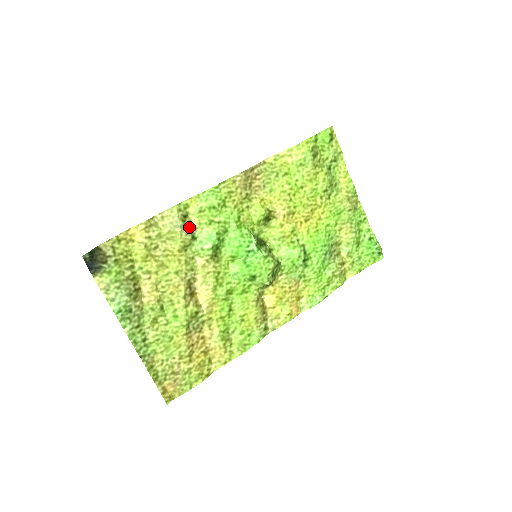
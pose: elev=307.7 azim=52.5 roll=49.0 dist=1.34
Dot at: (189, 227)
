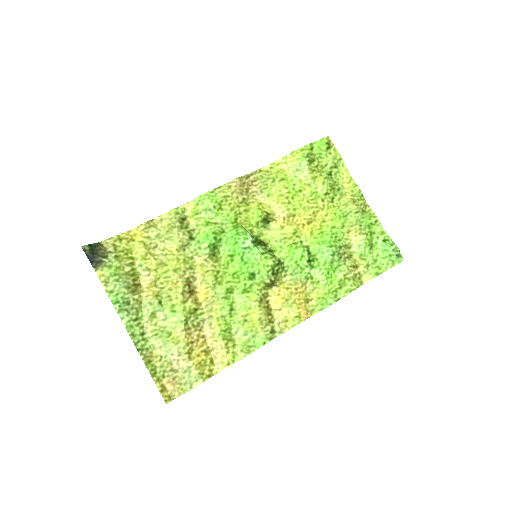
Dot at: (187, 228)
